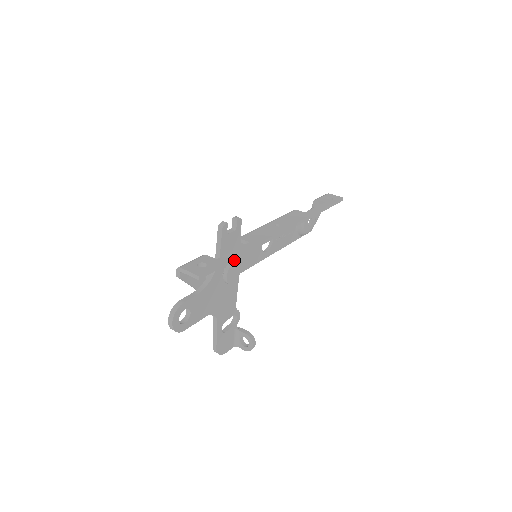
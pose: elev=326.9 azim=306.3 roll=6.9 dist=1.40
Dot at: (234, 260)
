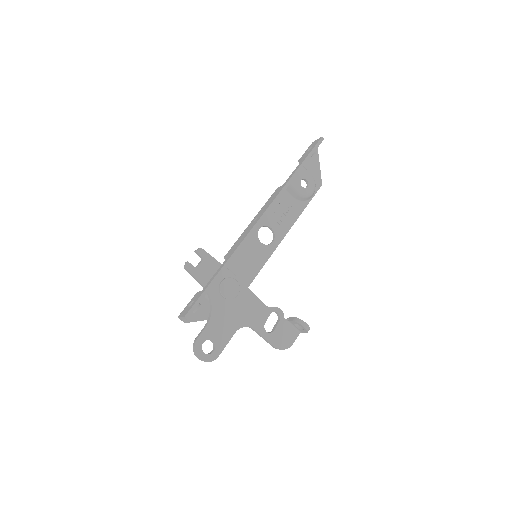
Dot at: (223, 279)
